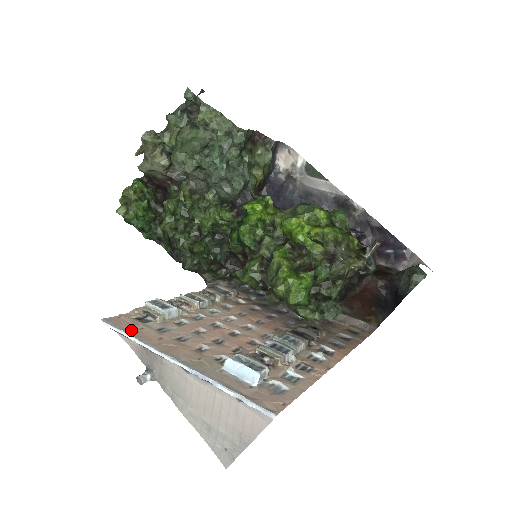
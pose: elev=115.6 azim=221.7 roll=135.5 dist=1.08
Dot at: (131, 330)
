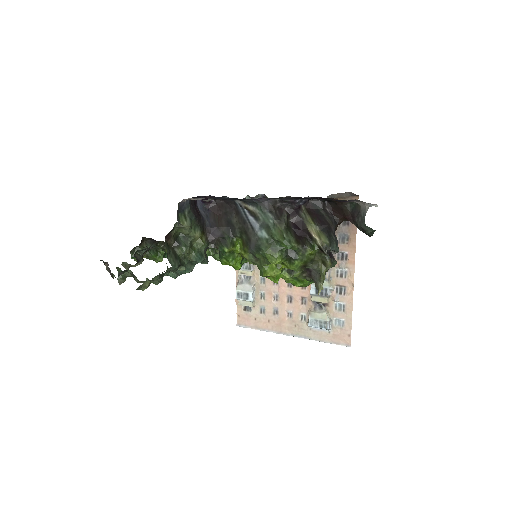
Dot at: (254, 325)
